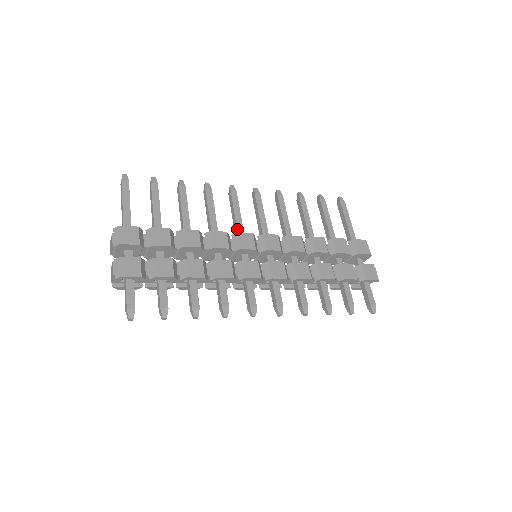
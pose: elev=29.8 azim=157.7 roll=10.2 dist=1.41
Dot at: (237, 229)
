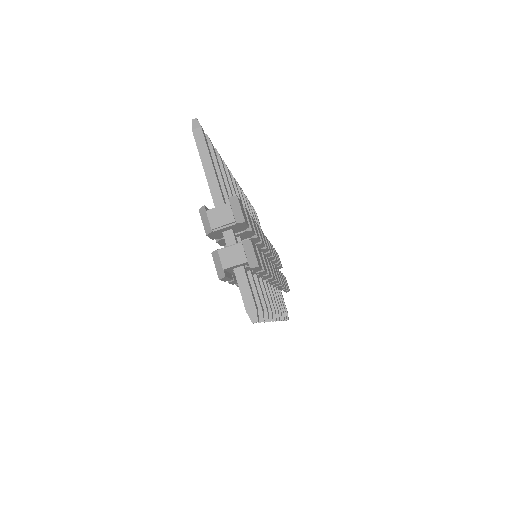
Dot at: occluded
